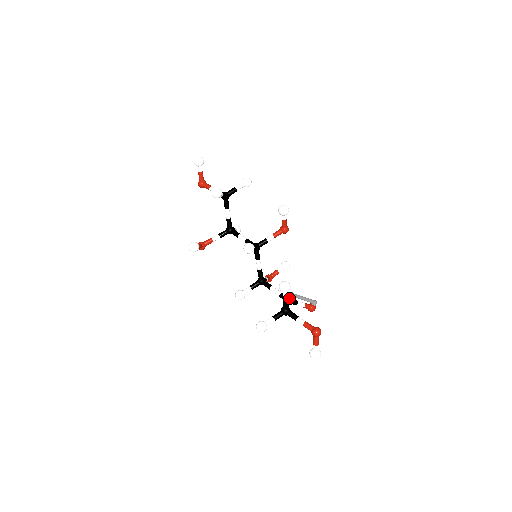
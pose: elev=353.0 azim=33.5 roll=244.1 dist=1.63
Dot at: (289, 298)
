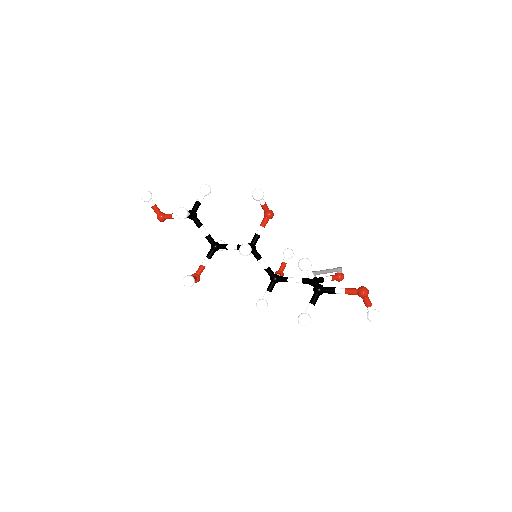
Dot at: occluded
